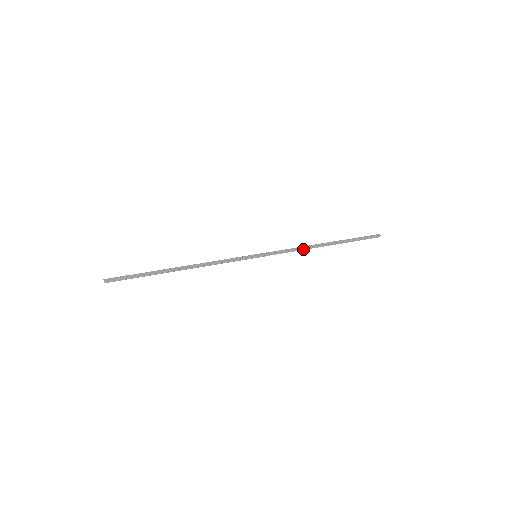
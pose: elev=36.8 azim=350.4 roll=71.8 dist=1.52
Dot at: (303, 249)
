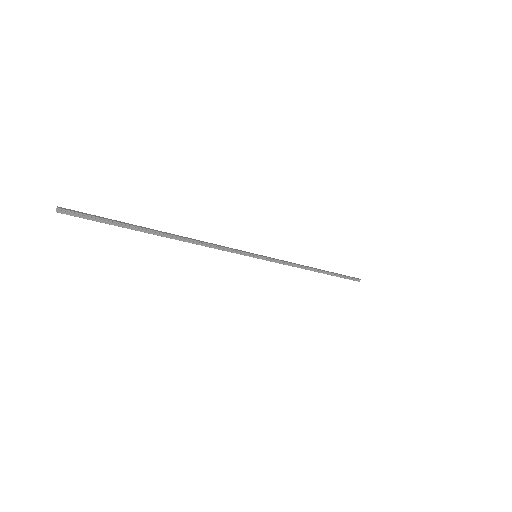
Dot at: (300, 267)
